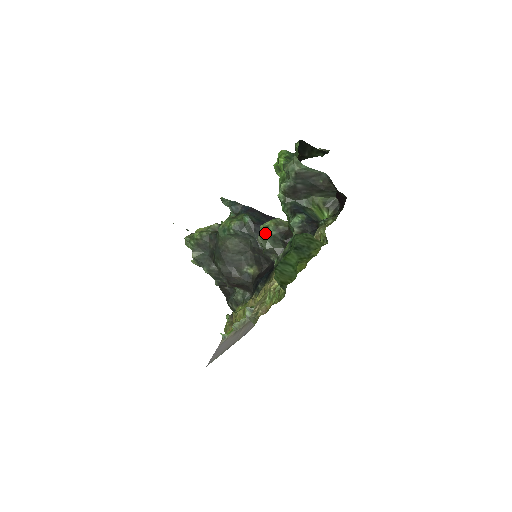
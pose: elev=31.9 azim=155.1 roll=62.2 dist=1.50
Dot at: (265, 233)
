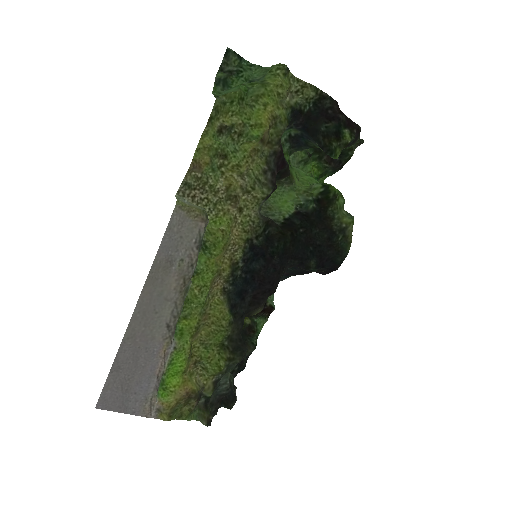
Dot at: occluded
